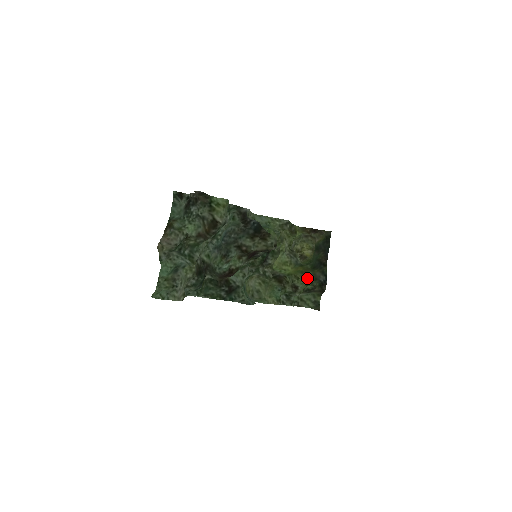
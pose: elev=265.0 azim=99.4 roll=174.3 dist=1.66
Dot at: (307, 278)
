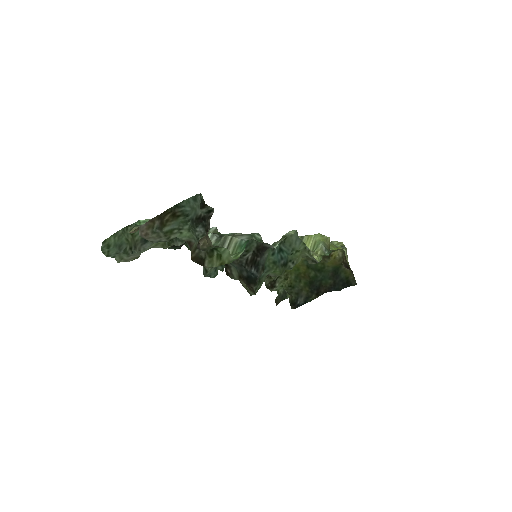
Dot at: (292, 287)
